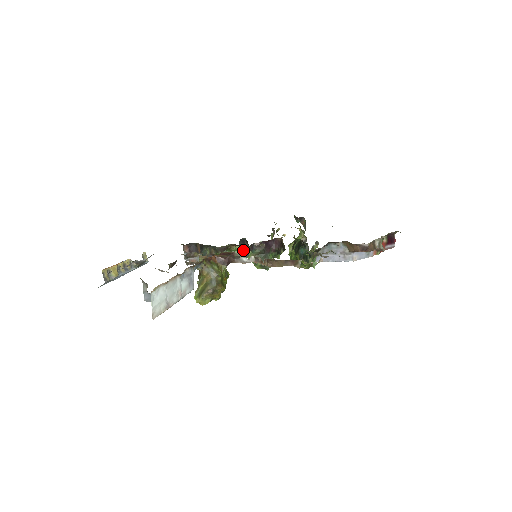
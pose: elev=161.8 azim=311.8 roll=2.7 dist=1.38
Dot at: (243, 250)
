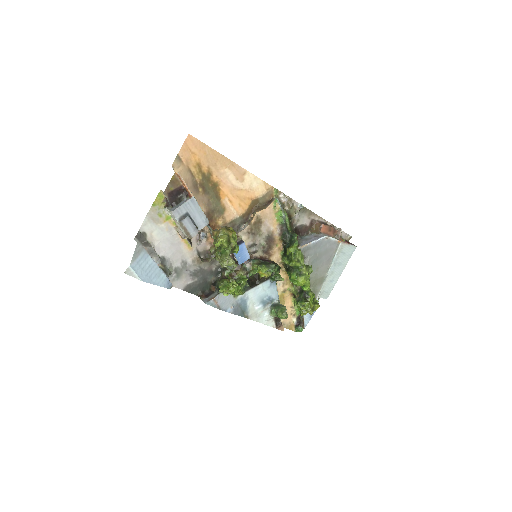
Dot at: (248, 274)
